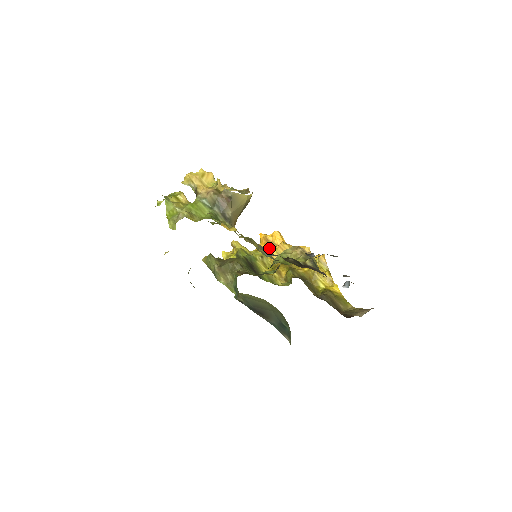
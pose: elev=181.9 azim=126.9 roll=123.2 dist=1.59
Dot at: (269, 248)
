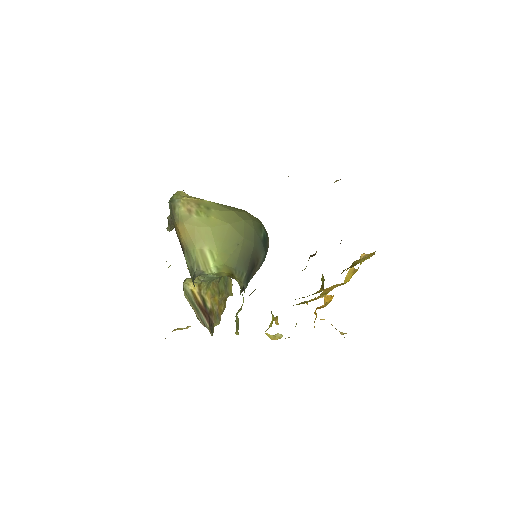
Dot at: (313, 299)
